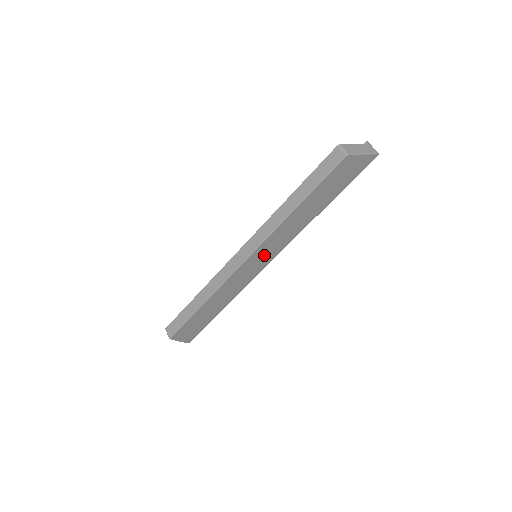
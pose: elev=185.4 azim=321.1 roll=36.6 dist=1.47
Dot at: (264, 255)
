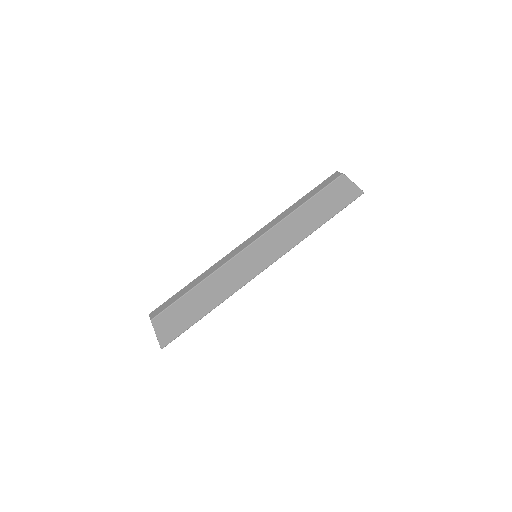
Dot at: (264, 252)
